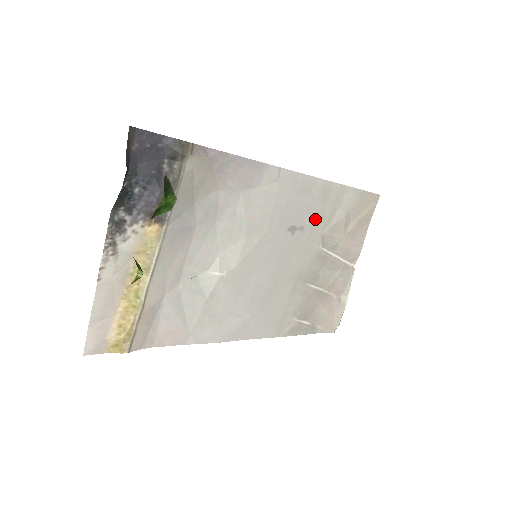
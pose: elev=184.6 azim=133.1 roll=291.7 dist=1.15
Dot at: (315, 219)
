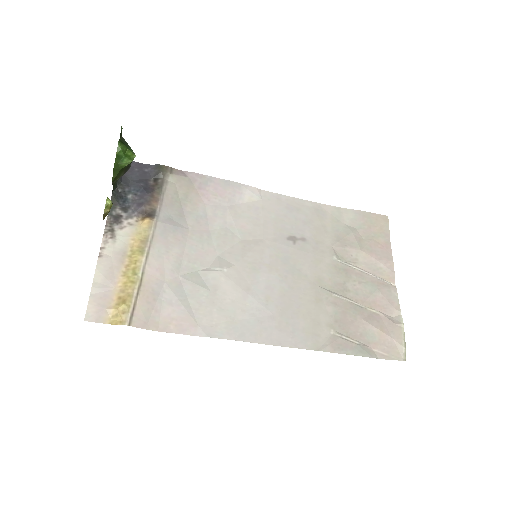
Dot at: (317, 233)
